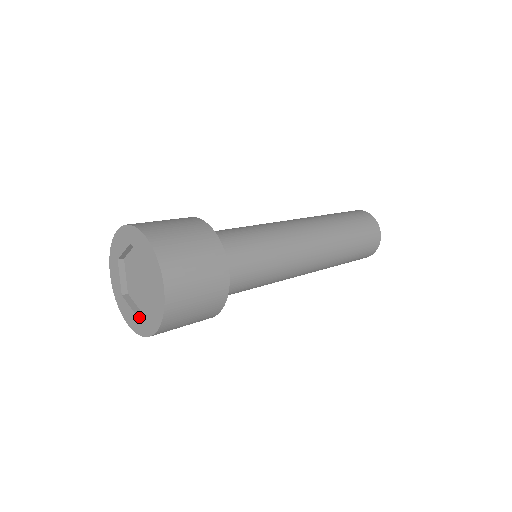
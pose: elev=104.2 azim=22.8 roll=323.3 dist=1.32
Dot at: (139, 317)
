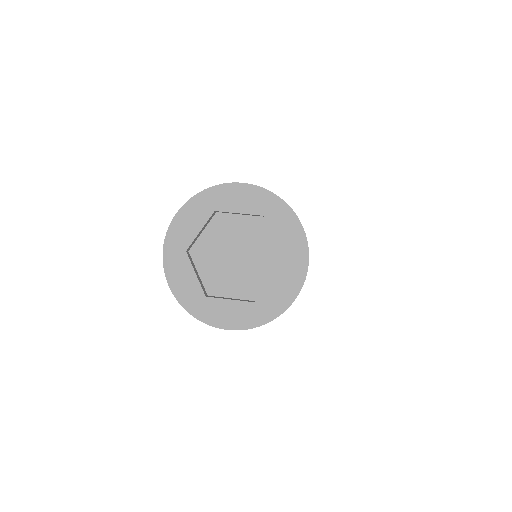
Dot at: (256, 299)
